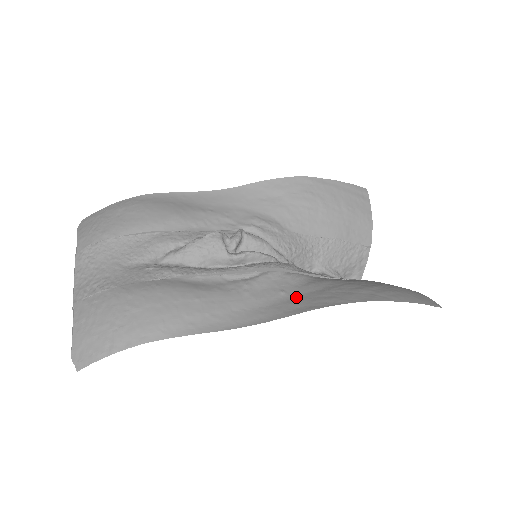
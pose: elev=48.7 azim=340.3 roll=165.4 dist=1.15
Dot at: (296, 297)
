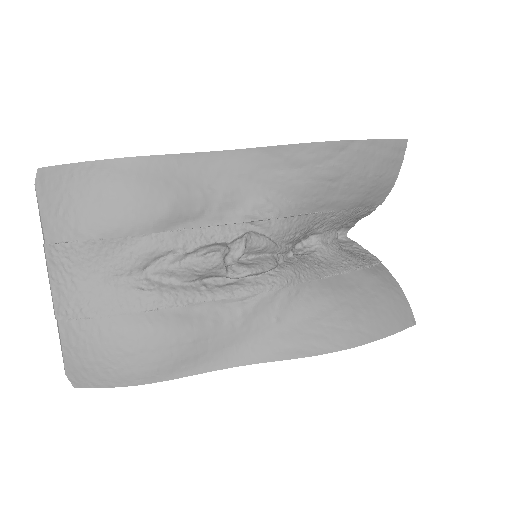
Dot at: (288, 328)
